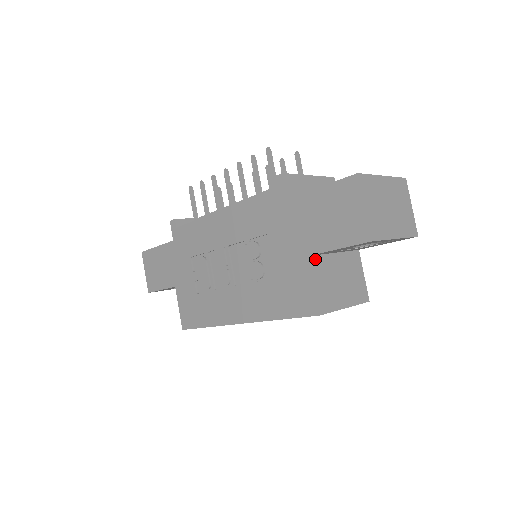
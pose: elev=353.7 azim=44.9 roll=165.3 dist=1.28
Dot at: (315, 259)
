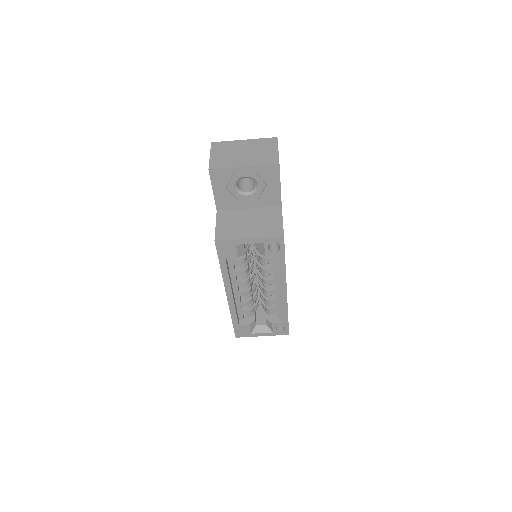
Dot at: (223, 212)
